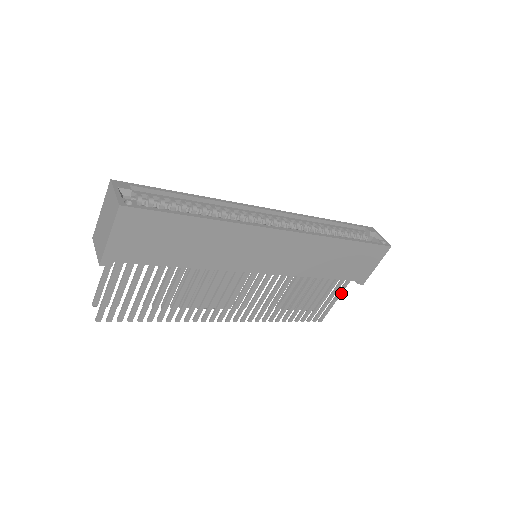
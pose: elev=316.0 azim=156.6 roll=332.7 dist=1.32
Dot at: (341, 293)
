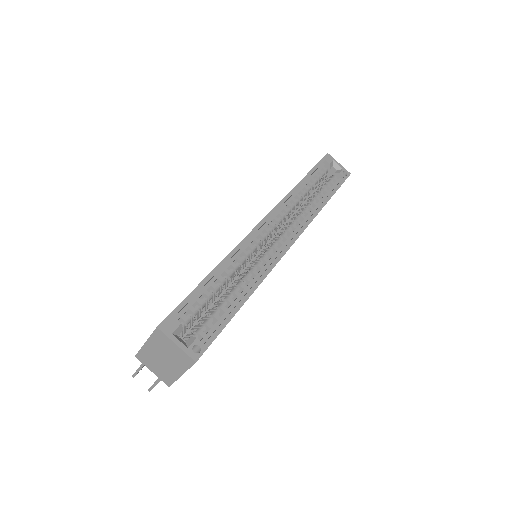
Dot at: occluded
